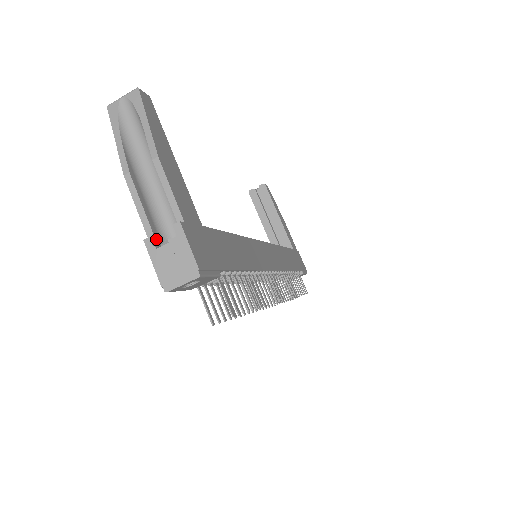
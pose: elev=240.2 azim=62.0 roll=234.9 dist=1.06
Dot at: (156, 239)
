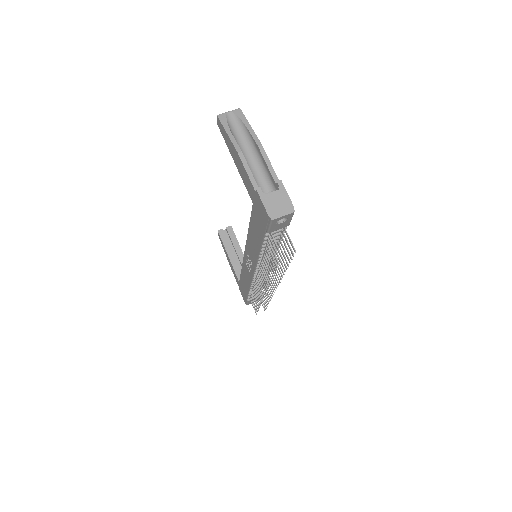
Dot at: occluded
